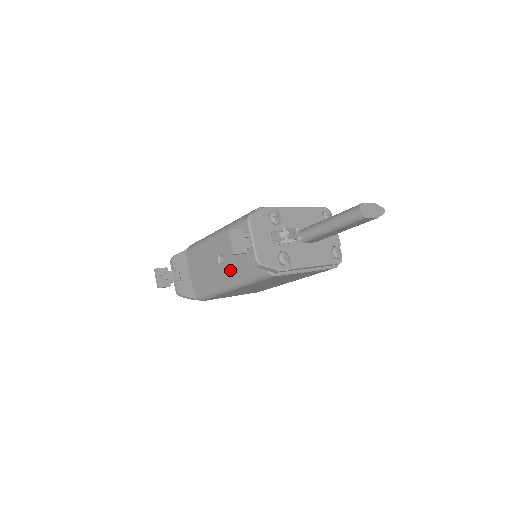
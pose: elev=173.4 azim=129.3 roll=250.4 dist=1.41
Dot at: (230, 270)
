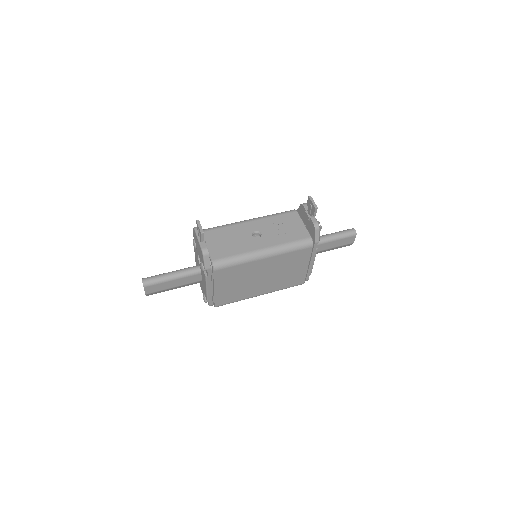
Dot at: (269, 240)
